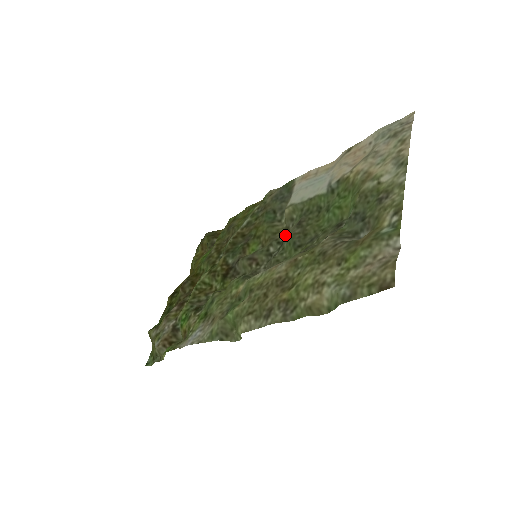
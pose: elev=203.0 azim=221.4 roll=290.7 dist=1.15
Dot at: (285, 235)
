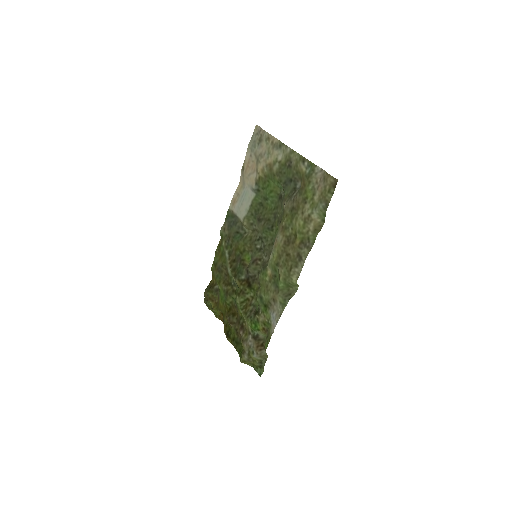
Dot at: (257, 234)
